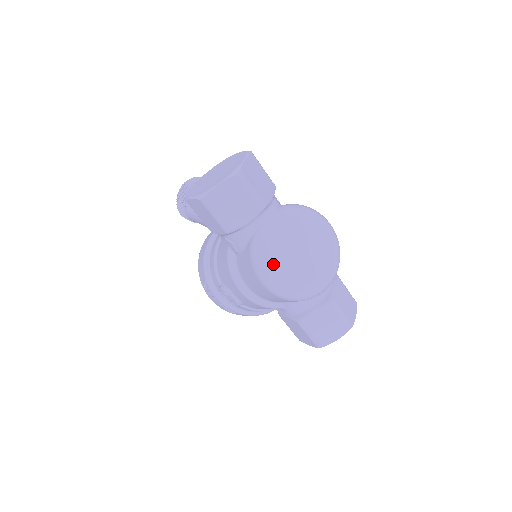
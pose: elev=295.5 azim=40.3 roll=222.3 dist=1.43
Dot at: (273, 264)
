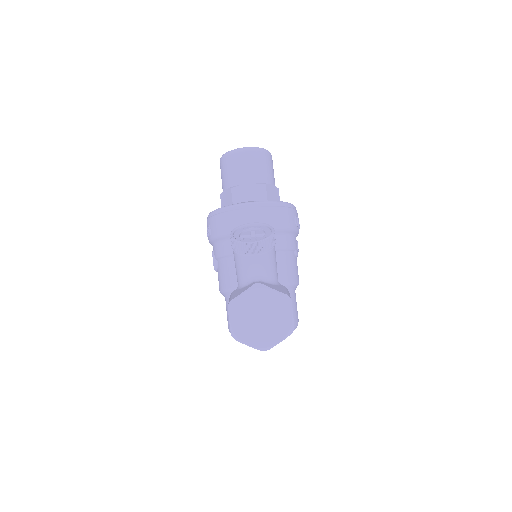
Dot at: occluded
